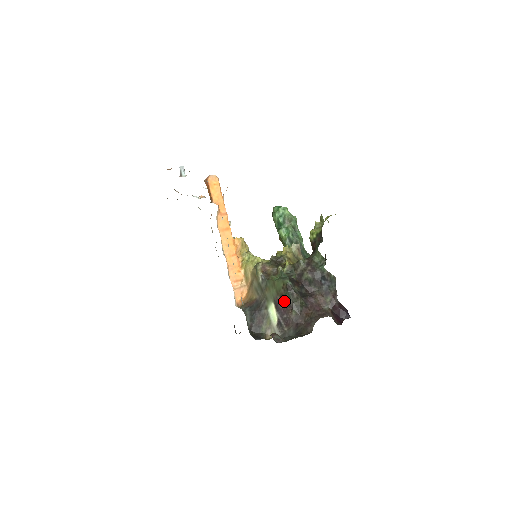
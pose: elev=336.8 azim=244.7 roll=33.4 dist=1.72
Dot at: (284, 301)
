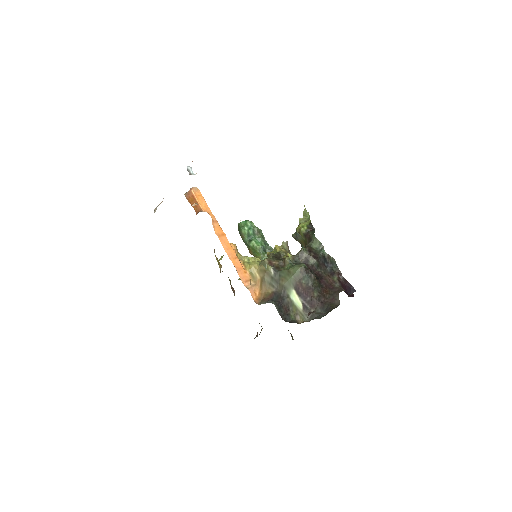
Dot at: (304, 285)
